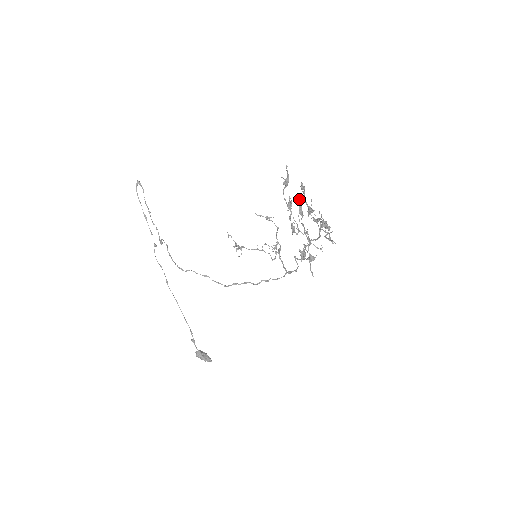
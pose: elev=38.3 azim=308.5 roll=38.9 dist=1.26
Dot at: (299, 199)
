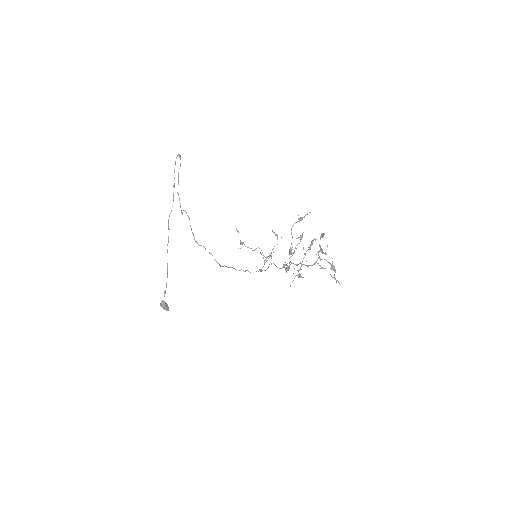
Dot at: (313, 239)
